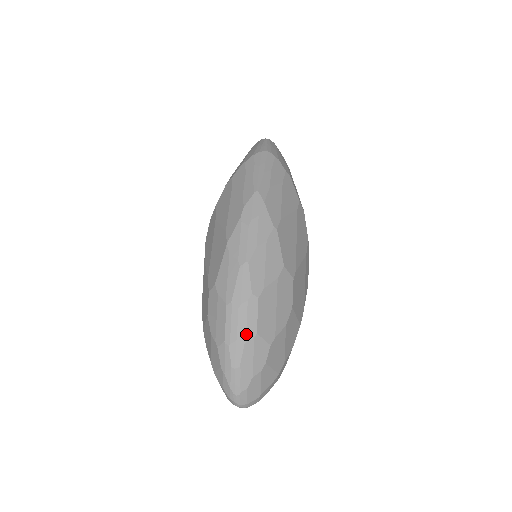
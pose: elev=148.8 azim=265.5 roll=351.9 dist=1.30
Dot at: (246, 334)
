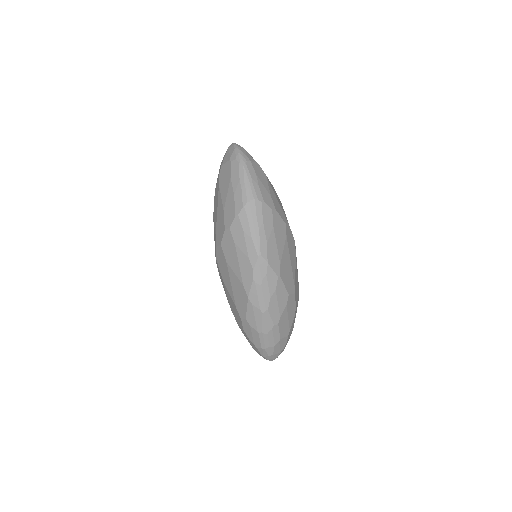
Dot at: (274, 342)
